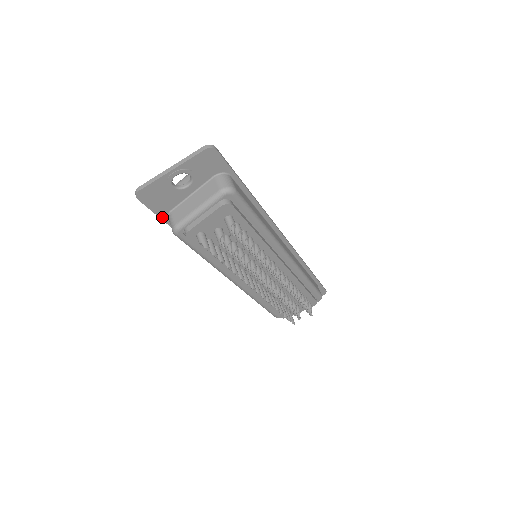
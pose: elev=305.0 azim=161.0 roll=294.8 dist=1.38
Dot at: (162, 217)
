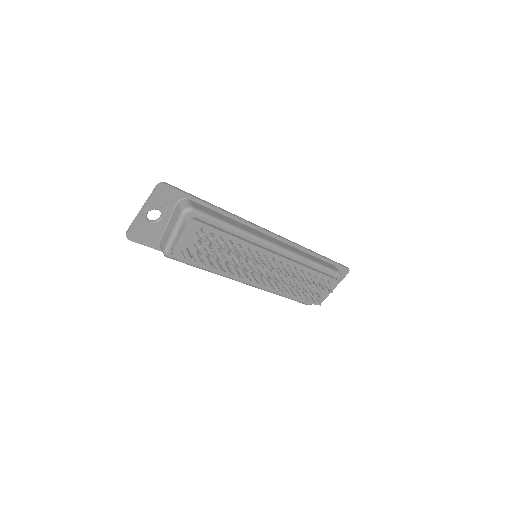
Dot at: (156, 248)
